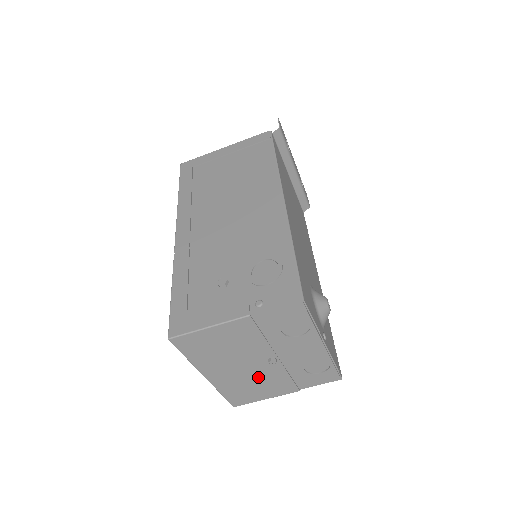
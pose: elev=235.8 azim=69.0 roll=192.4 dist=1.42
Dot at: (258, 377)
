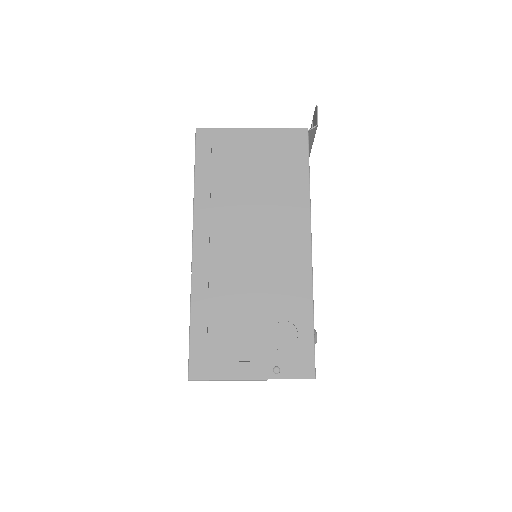
Dot at: occluded
